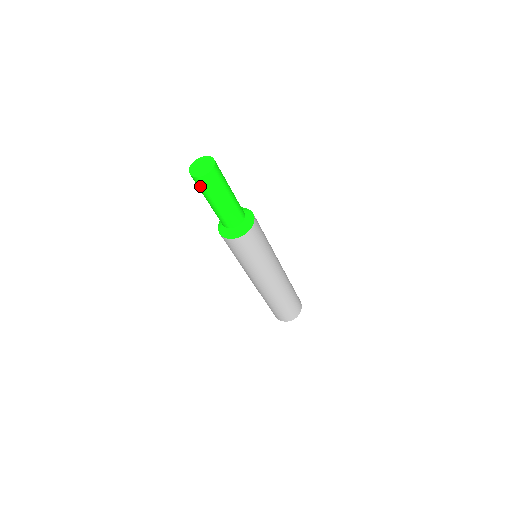
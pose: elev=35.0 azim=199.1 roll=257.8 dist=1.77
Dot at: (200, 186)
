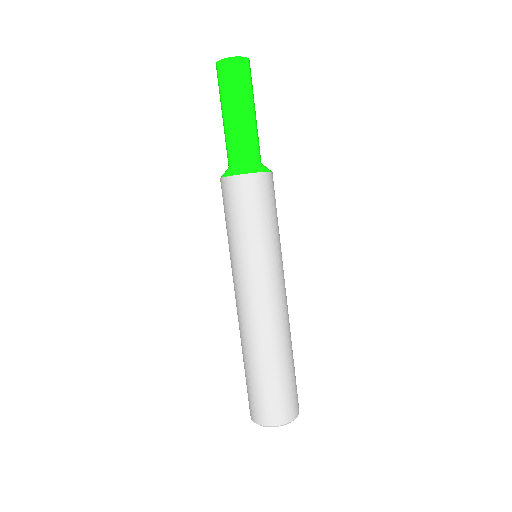
Dot at: (224, 77)
